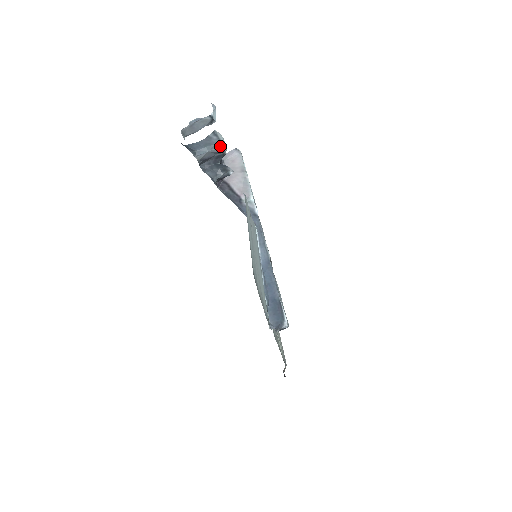
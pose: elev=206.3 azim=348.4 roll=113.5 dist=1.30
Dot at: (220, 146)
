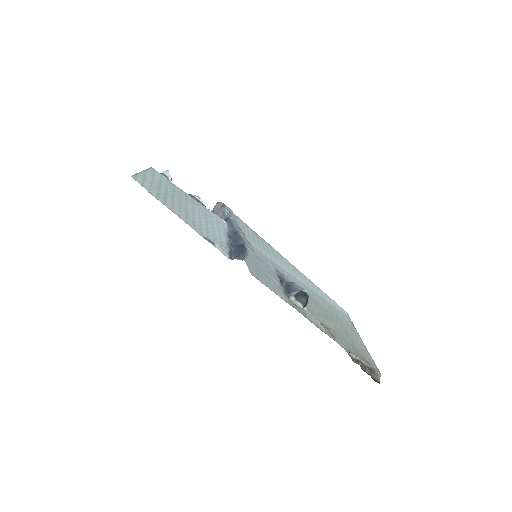
Dot at: occluded
